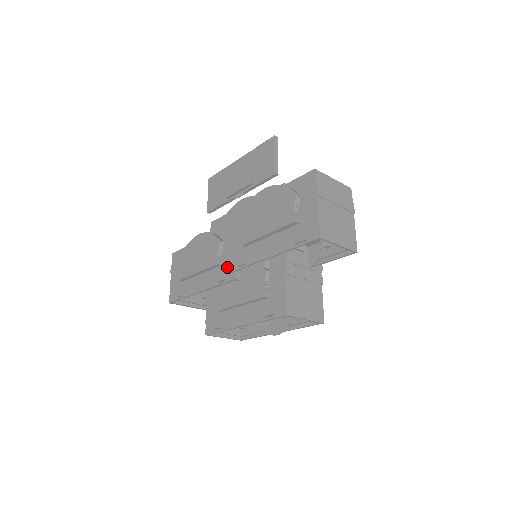
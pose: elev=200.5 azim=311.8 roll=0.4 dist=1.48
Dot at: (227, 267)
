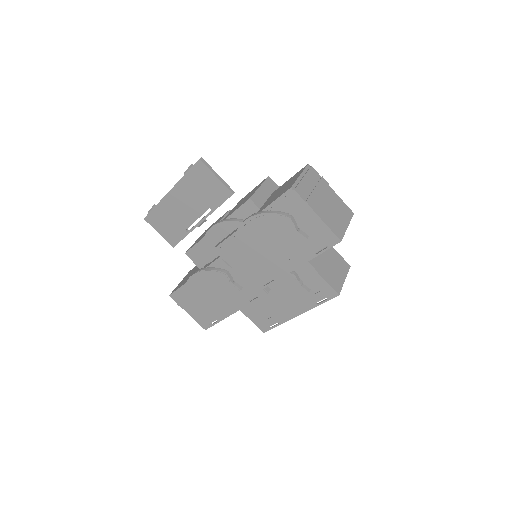
Dot at: (252, 289)
